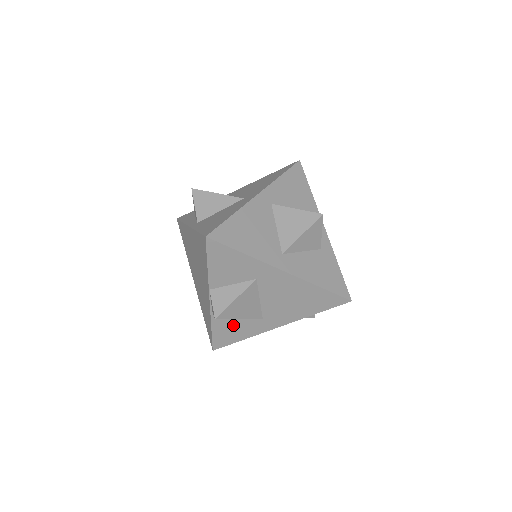
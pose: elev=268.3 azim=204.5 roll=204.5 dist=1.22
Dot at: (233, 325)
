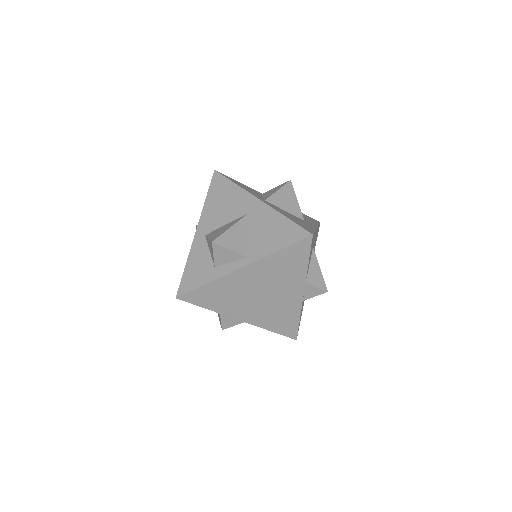
Dot at: (303, 302)
